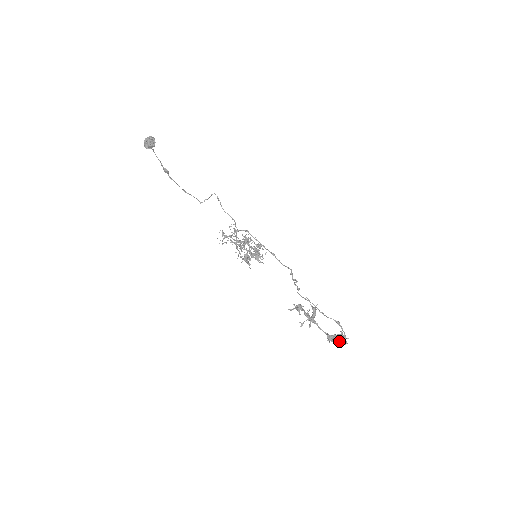
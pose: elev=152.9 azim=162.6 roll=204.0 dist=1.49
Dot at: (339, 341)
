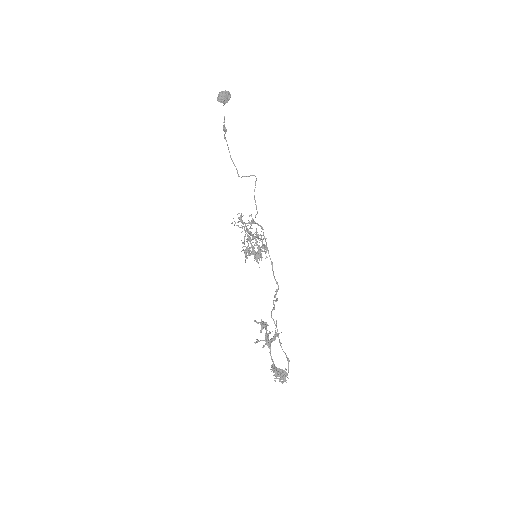
Dot at: (279, 376)
